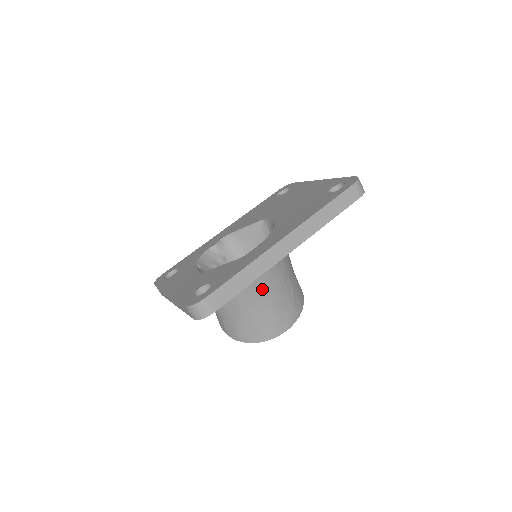
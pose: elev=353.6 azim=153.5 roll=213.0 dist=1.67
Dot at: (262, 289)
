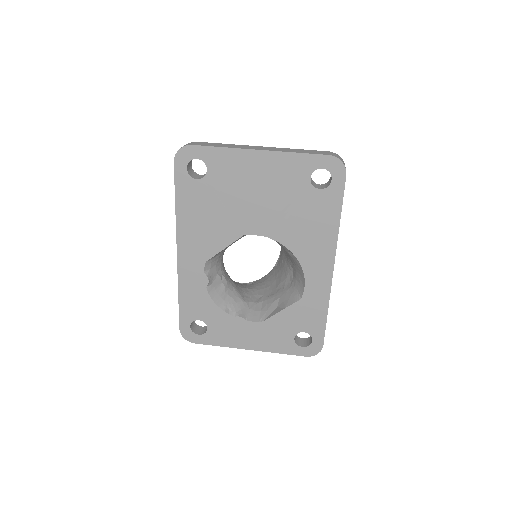
Dot at: occluded
